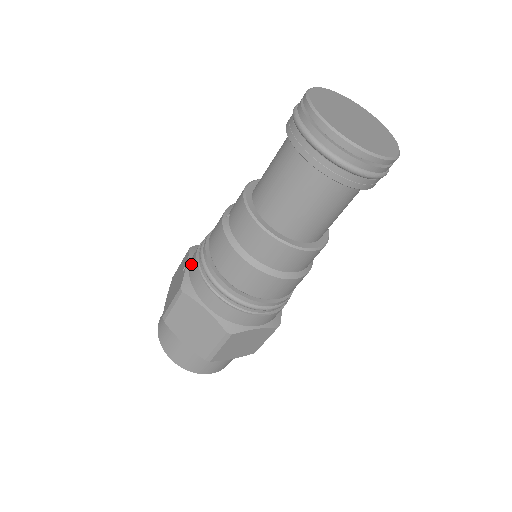
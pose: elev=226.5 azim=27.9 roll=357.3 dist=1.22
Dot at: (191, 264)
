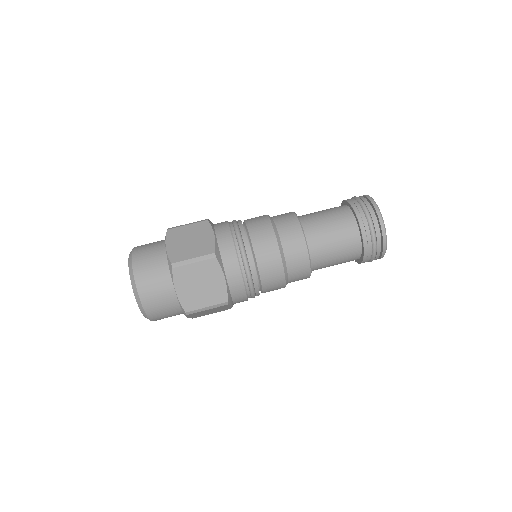
Dot at: occluded
